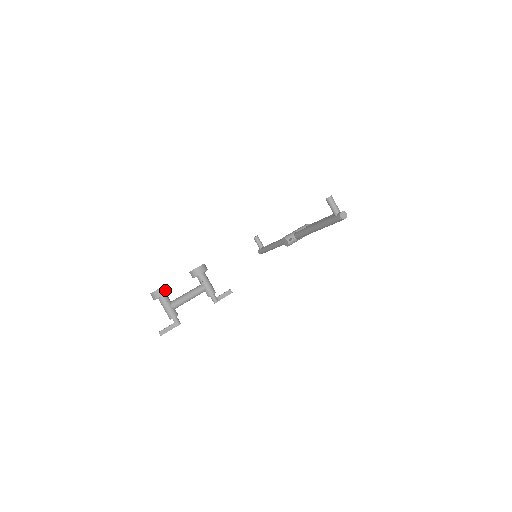
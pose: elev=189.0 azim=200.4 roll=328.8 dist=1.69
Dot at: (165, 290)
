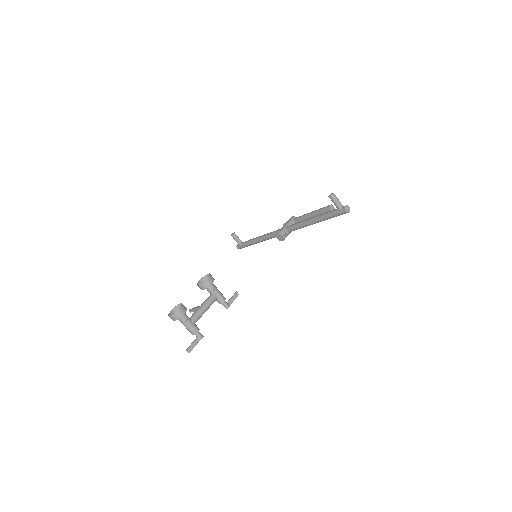
Dot at: (184, 309)
